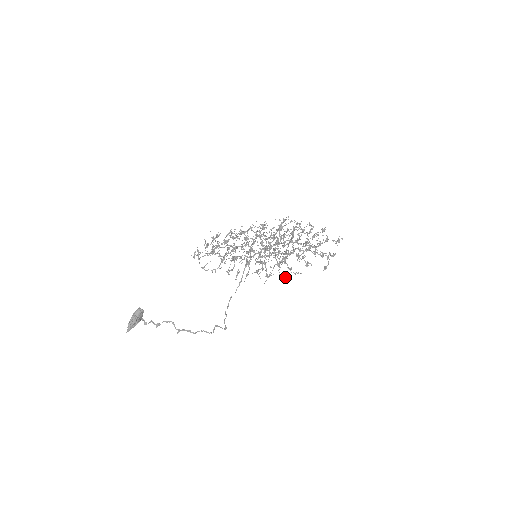
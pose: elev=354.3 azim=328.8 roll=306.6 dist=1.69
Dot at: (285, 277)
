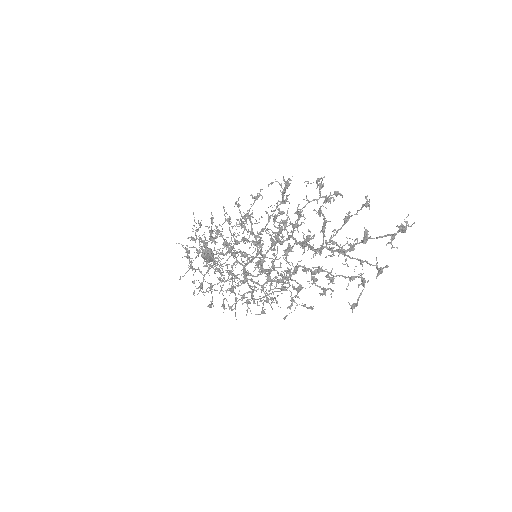
Dot at: occluded
